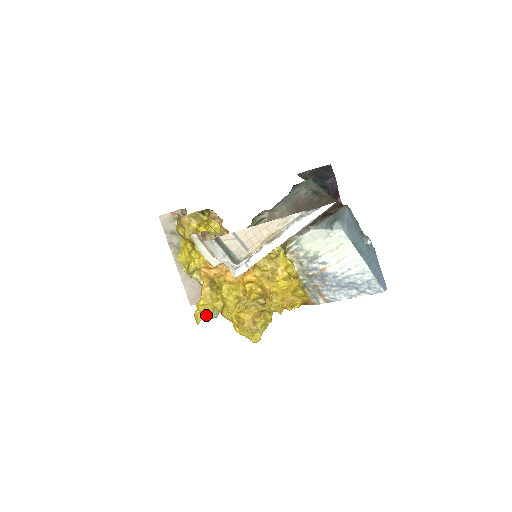
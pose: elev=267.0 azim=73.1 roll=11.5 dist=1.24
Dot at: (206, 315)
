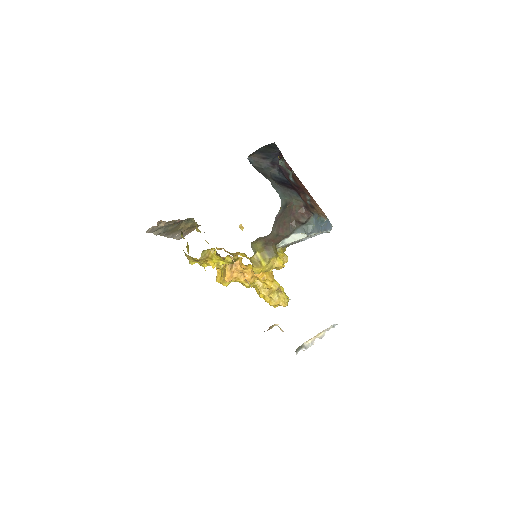
Dot at: occluded
